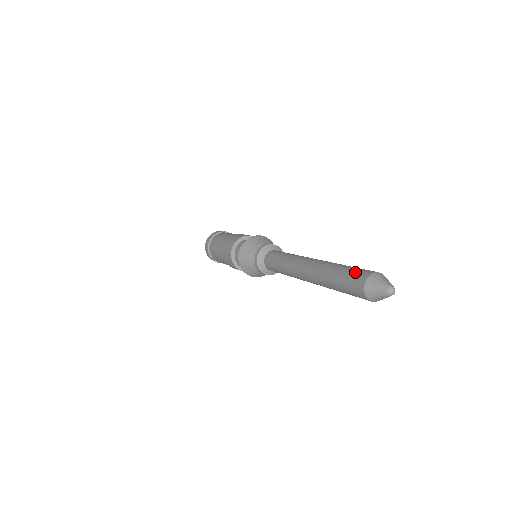
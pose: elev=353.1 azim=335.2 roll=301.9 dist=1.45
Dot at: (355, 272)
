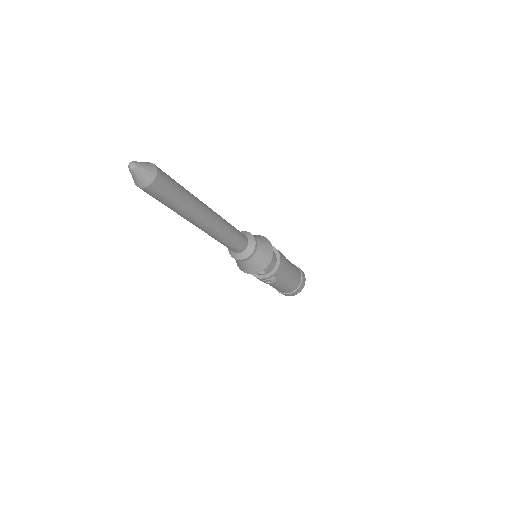
Dot at: occluded
